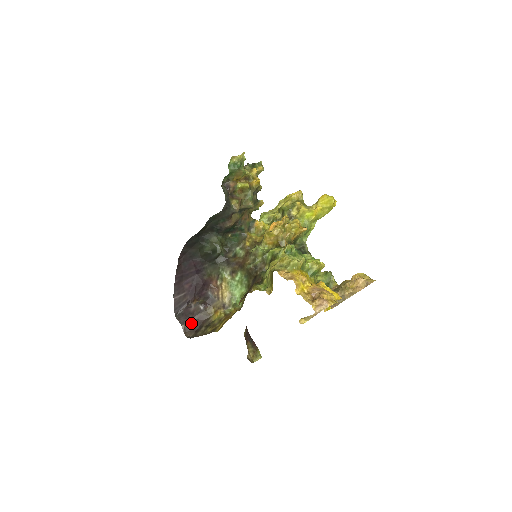
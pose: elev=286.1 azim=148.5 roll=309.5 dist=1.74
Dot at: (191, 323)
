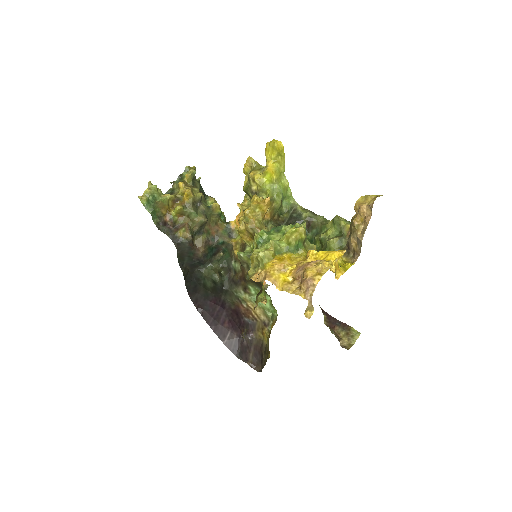
Dot at: (253, 357)
